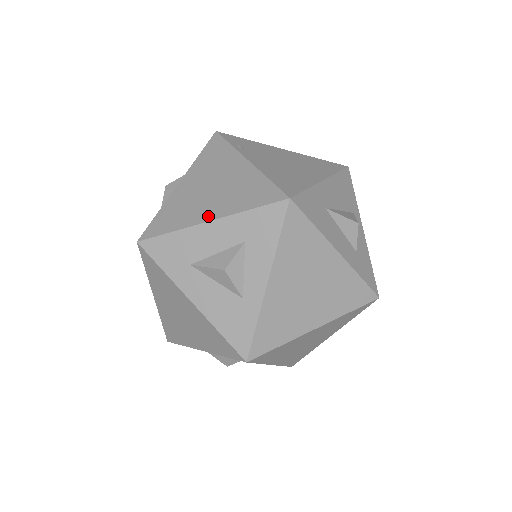
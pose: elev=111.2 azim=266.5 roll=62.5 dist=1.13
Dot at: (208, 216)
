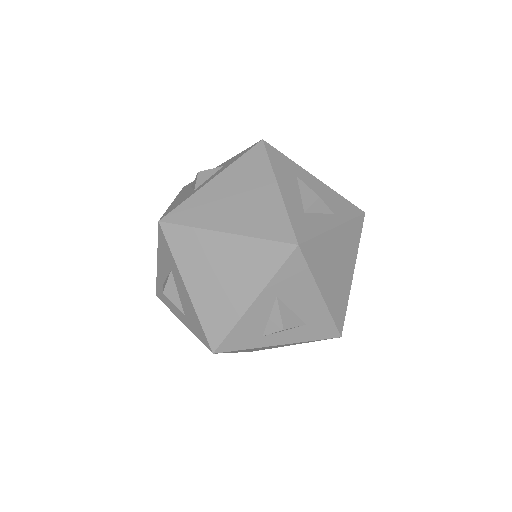
Dot at: occluded
